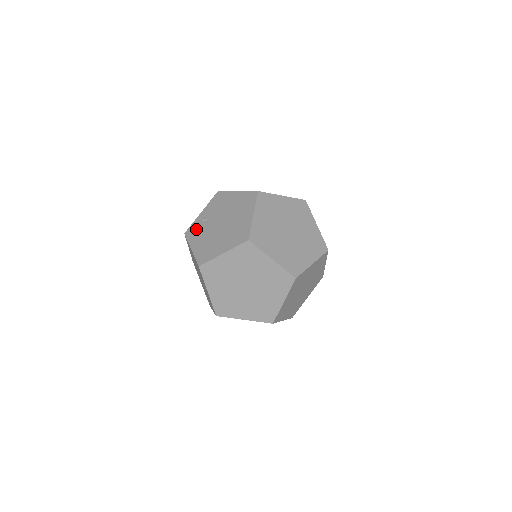
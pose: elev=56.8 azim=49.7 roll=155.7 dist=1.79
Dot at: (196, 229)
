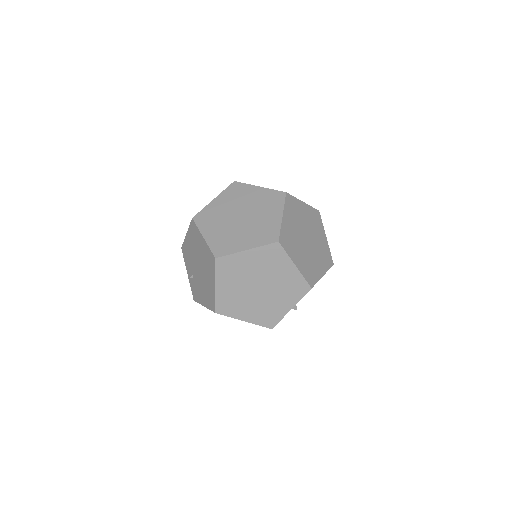
Dot at: (194, 289)
